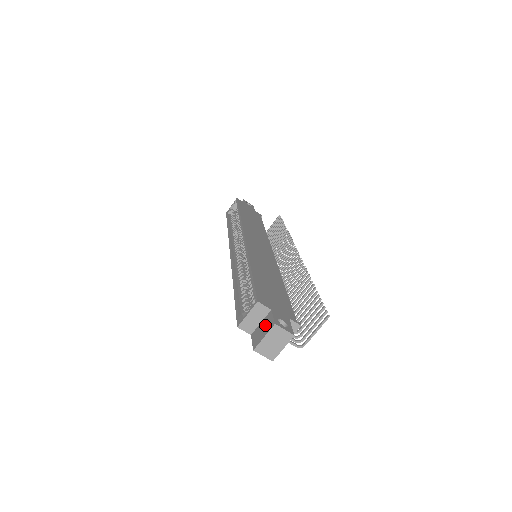
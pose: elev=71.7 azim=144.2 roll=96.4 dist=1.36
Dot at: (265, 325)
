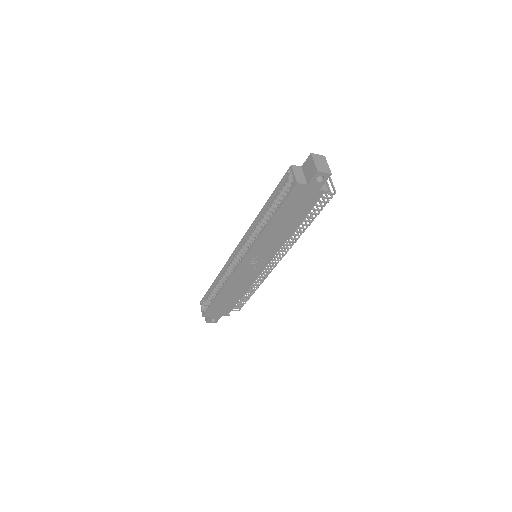
Dot at: (308, 166)
